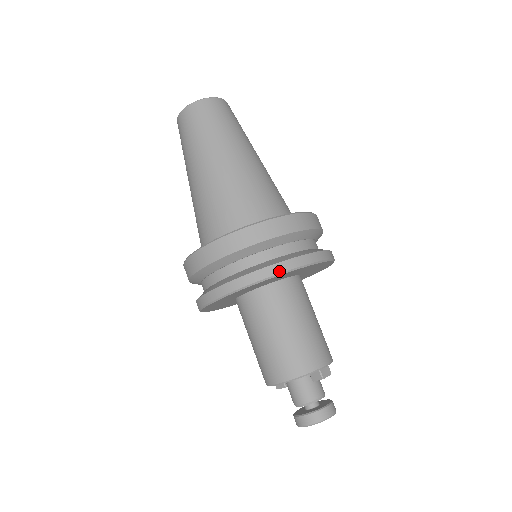
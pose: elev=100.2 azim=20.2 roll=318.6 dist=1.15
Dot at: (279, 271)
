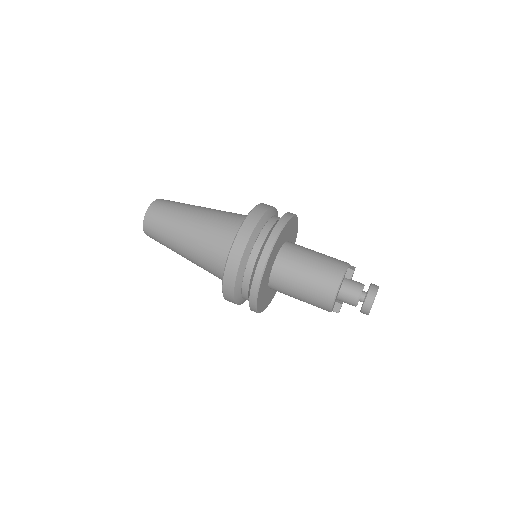
Dot at: (279, 230)
